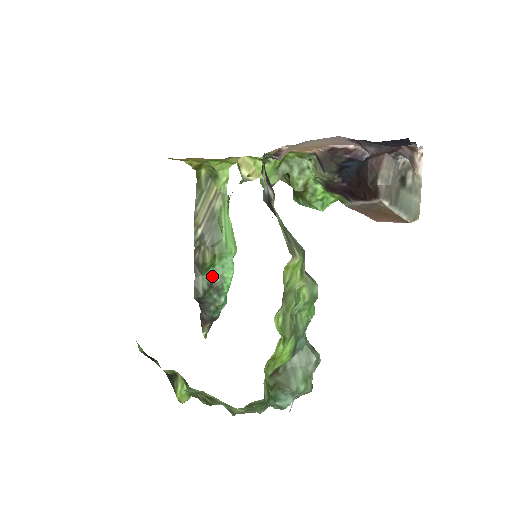
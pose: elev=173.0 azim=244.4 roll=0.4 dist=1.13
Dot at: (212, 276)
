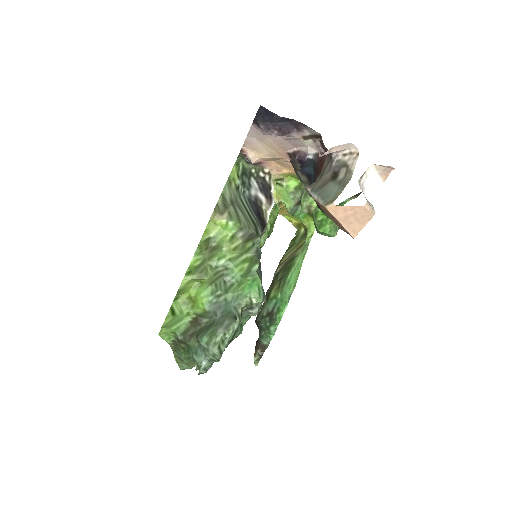
Dot at: (273, 307)
